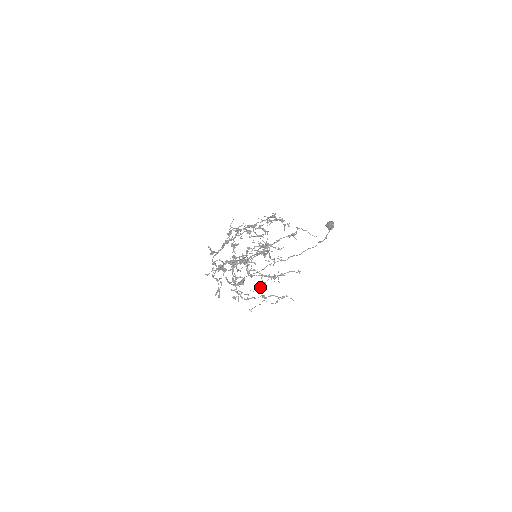
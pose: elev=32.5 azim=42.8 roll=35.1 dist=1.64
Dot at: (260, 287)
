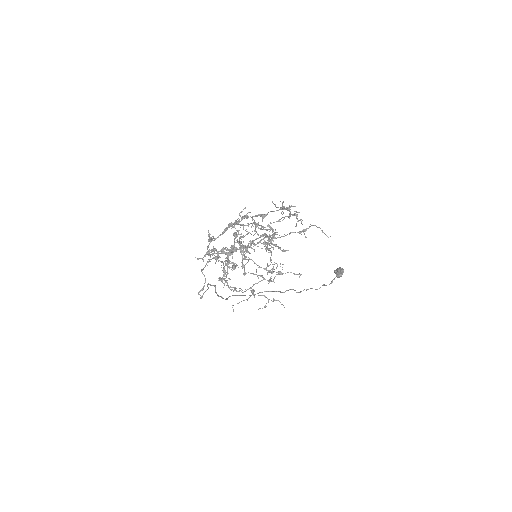
Dot at: (251, 287)
